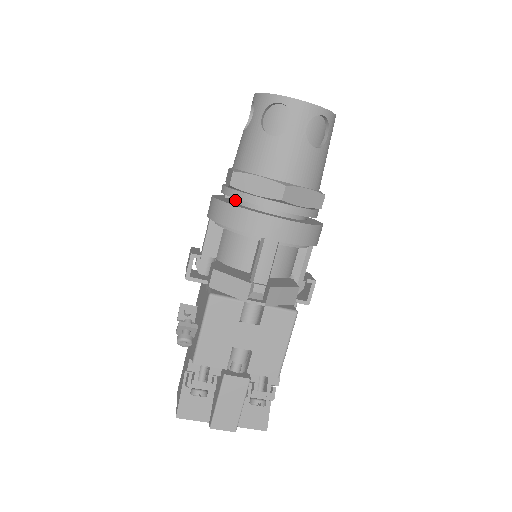
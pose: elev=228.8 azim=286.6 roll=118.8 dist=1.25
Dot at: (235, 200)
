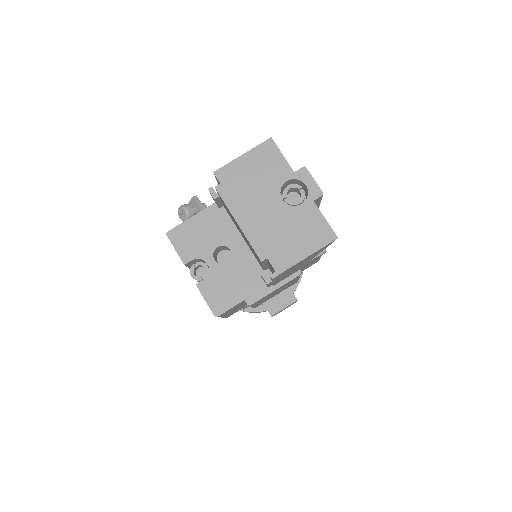
Dot at: occluded
